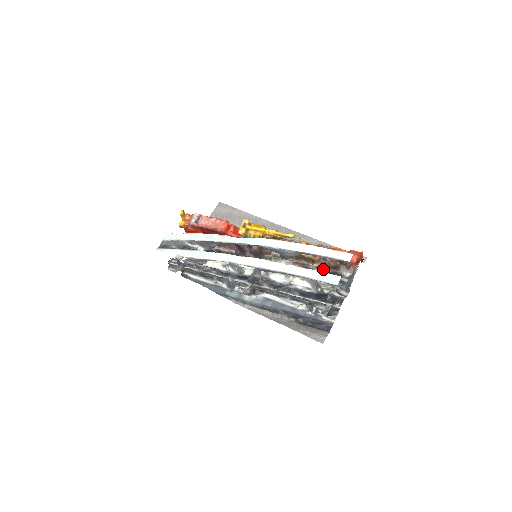
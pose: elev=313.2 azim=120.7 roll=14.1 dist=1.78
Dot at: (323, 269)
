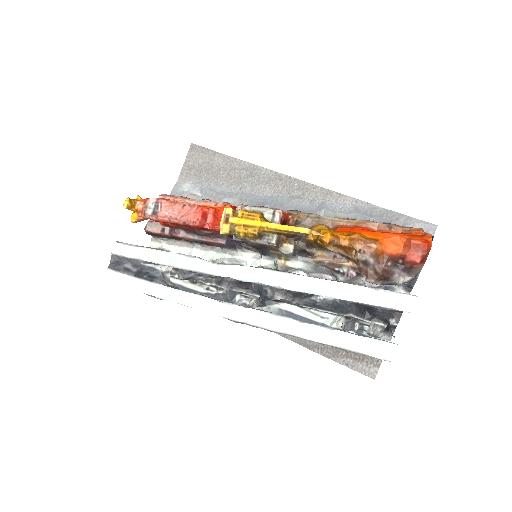
Dot at: occluded
